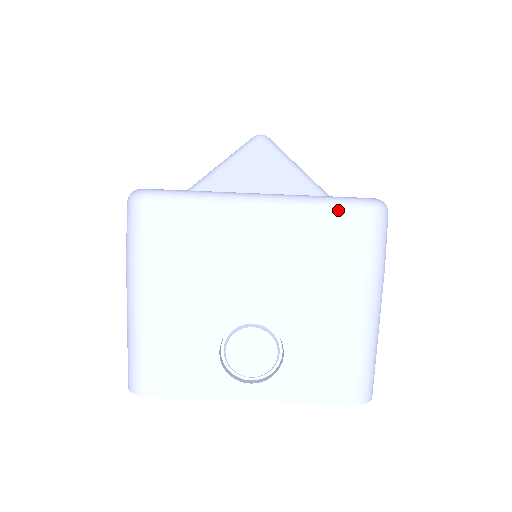
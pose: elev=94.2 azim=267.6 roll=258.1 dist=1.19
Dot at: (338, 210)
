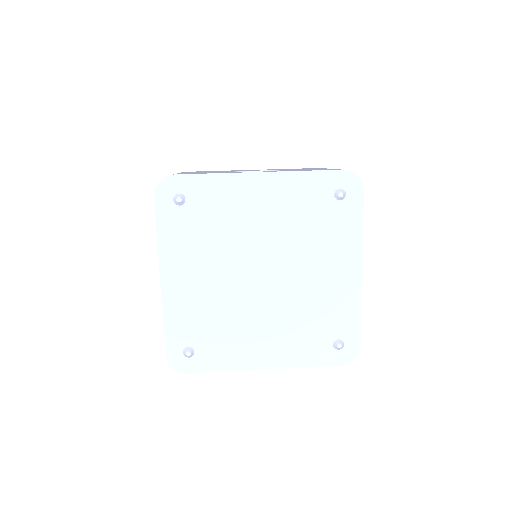
Dot at: occluded
